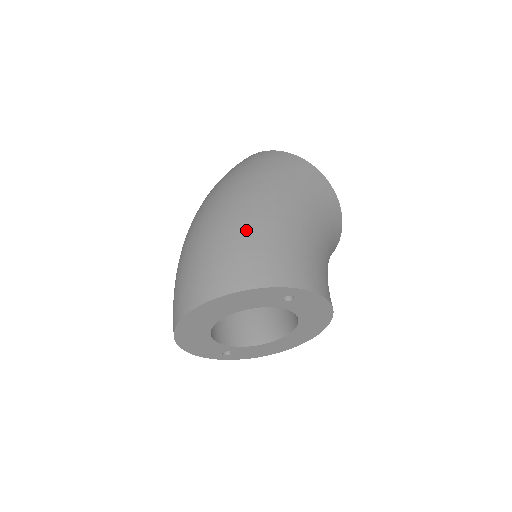
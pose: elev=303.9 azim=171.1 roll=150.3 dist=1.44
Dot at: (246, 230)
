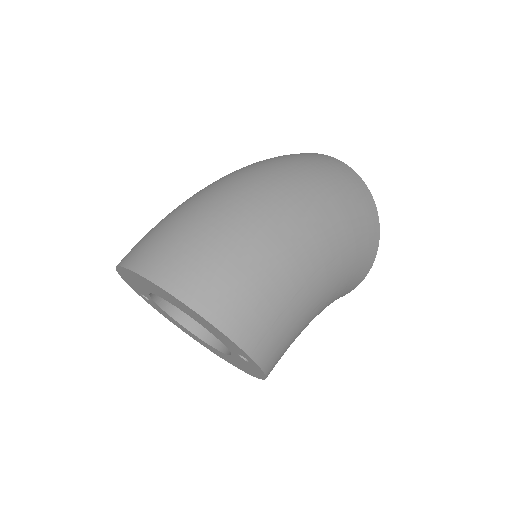
Dot at: (283, 273)
